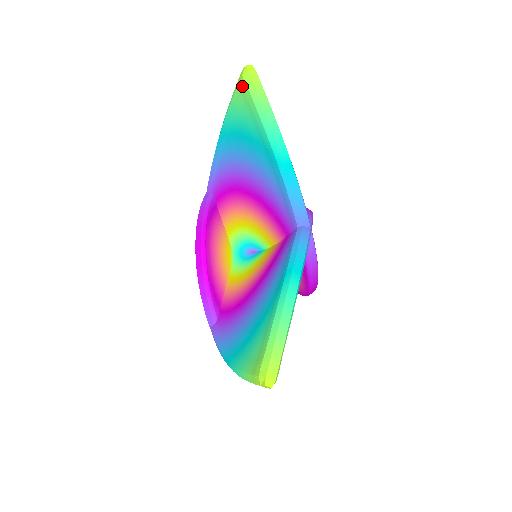
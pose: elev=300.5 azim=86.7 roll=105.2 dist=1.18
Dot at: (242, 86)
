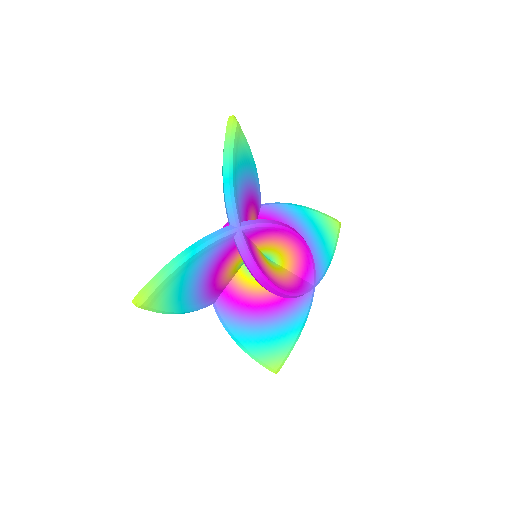
Dot at: occluded
